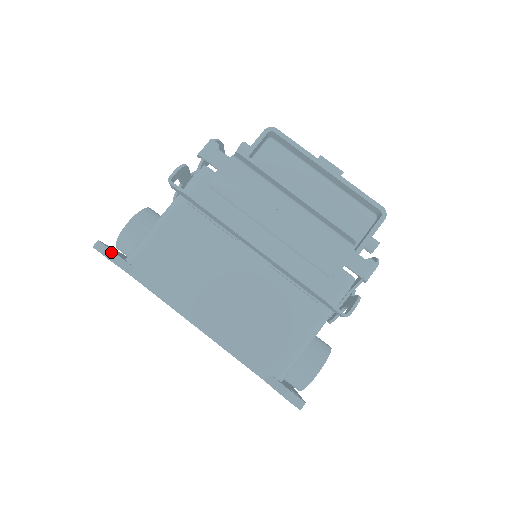
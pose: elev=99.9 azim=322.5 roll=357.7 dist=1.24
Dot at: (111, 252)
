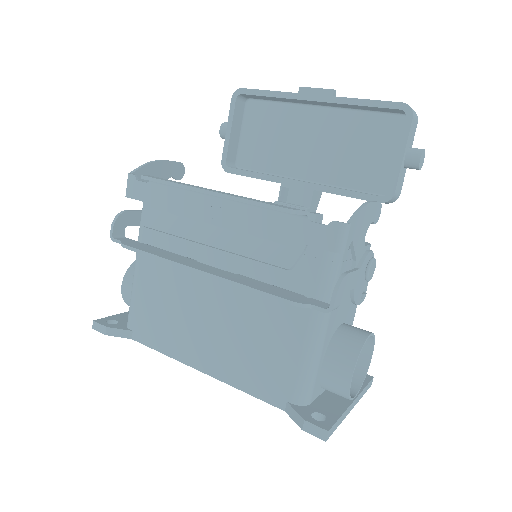
Dot at: (105, 328)
